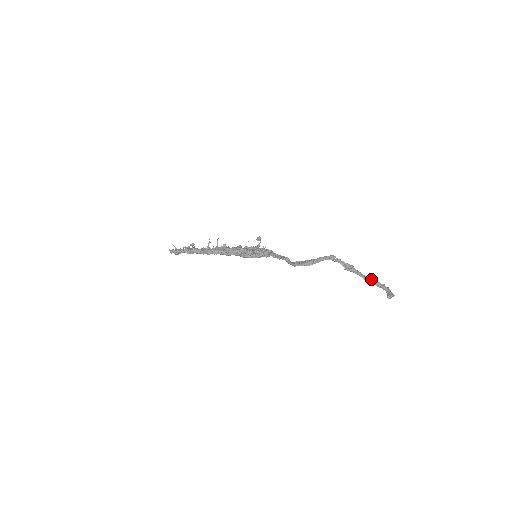
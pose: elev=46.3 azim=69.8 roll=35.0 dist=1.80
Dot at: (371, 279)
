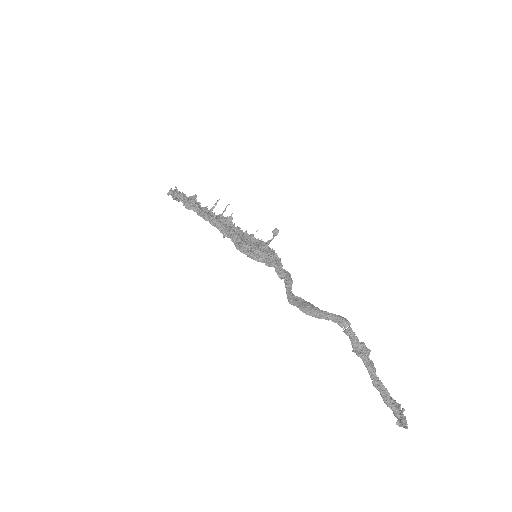
Dot at: (382, 388)
